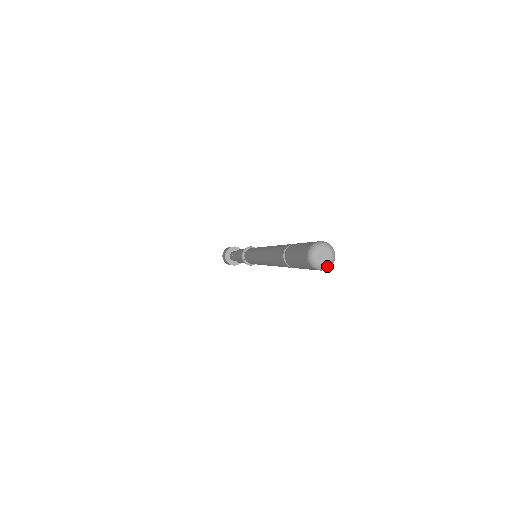
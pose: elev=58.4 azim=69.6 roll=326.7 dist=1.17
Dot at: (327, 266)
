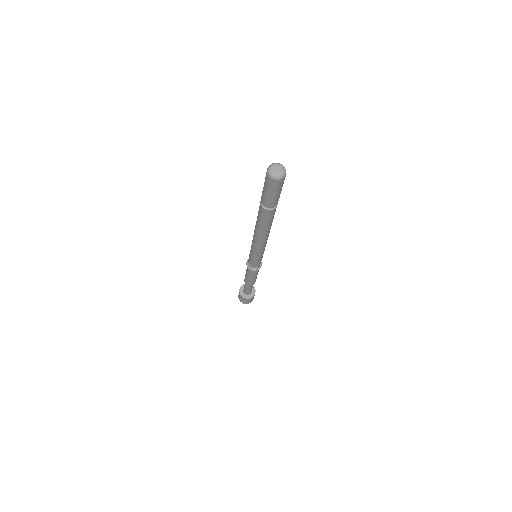
Dot at: (281, 175)
